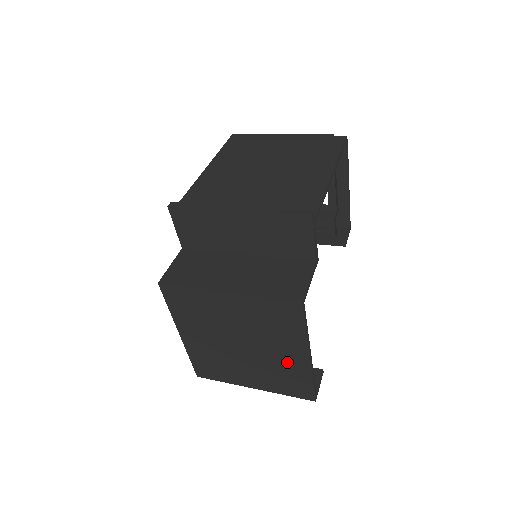
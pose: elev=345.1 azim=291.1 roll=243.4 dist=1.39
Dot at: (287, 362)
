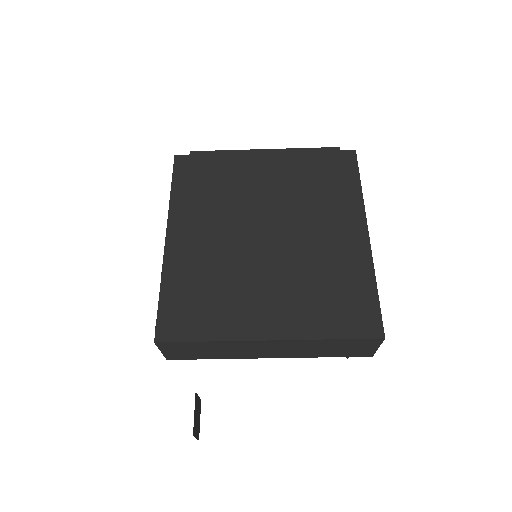
Dot at: (335, 251)
